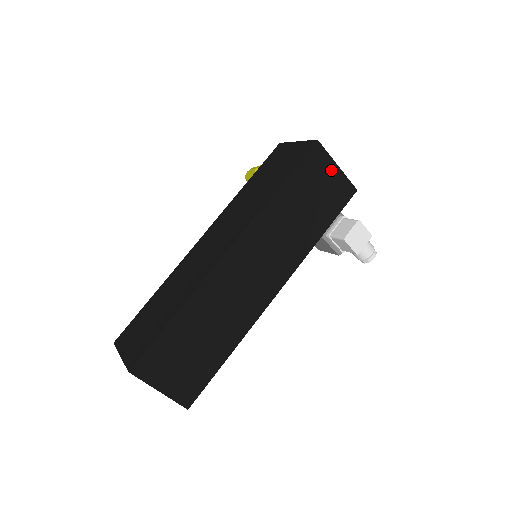
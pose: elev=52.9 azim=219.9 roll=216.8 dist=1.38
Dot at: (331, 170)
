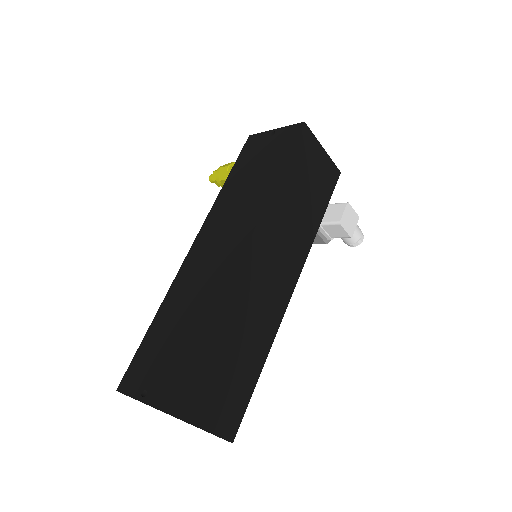
Dot at: (319, 153)
